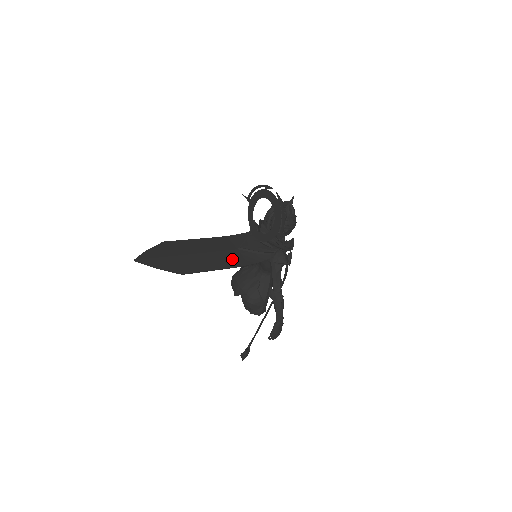
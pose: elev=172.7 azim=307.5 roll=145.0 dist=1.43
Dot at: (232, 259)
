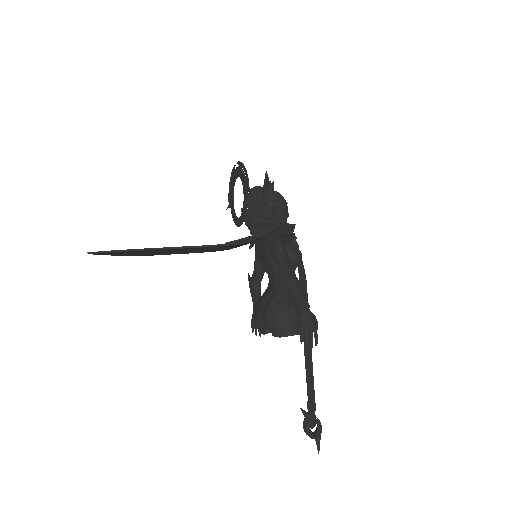
Dot at: occluded
